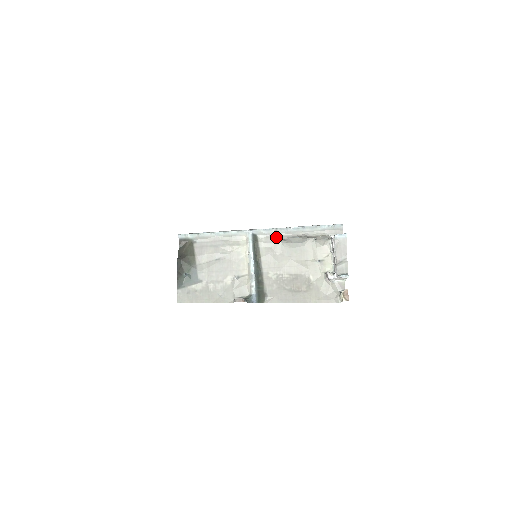
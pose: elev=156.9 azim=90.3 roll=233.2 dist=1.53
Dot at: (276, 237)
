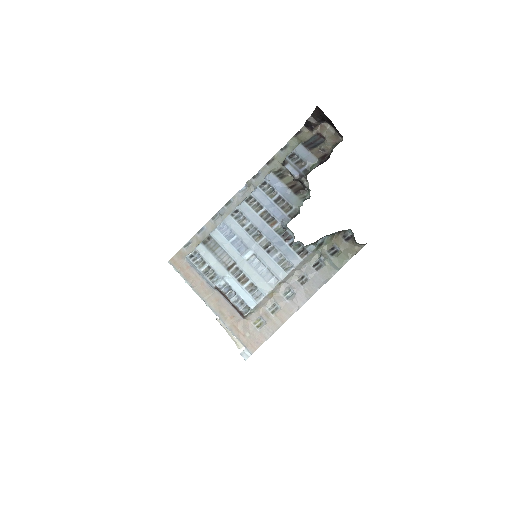
Dot at: occluded
